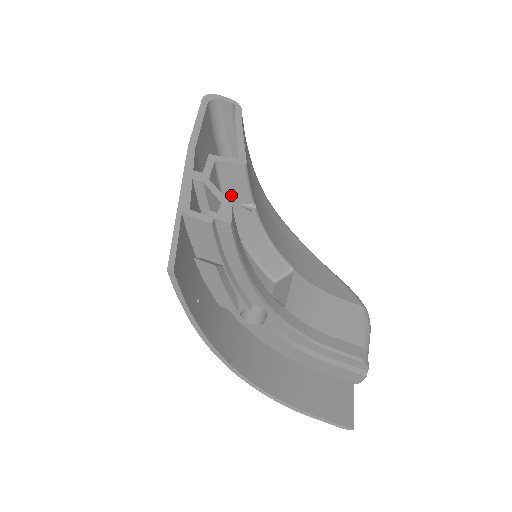
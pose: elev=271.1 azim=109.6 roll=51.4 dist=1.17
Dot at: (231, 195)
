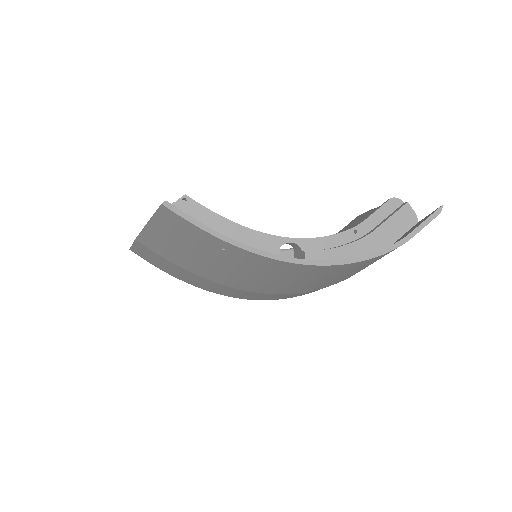
Dot at: occluded
